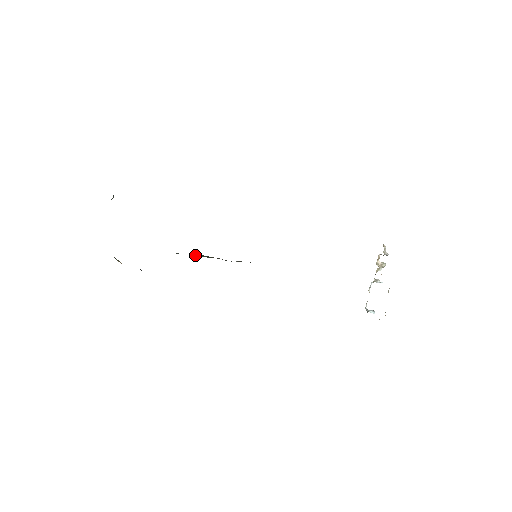
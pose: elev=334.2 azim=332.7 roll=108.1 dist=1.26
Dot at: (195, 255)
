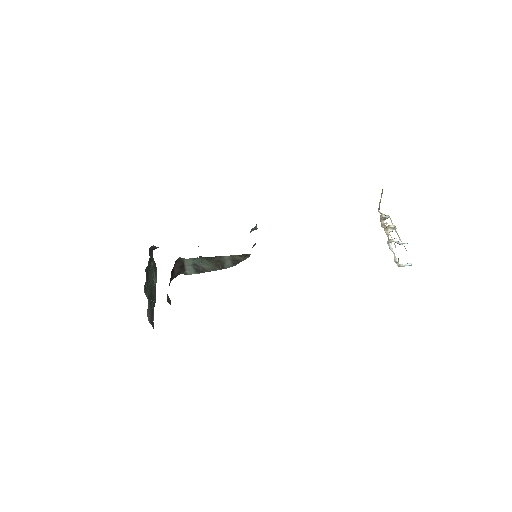
Dot at: (201, 267)
